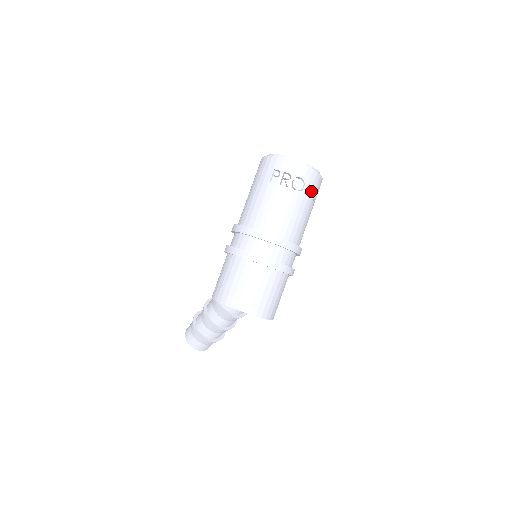
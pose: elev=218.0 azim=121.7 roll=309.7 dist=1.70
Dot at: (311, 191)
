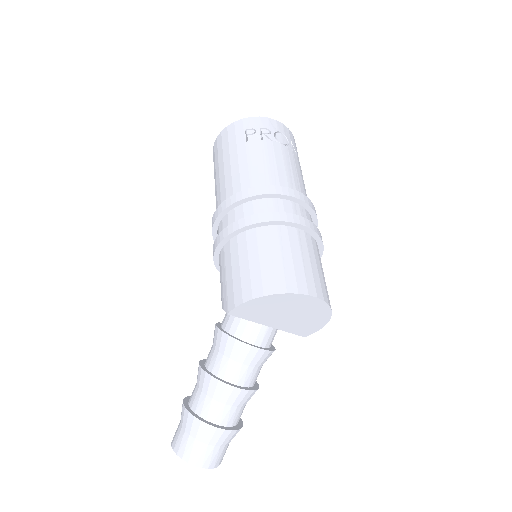
Dot at: (296, 151)
